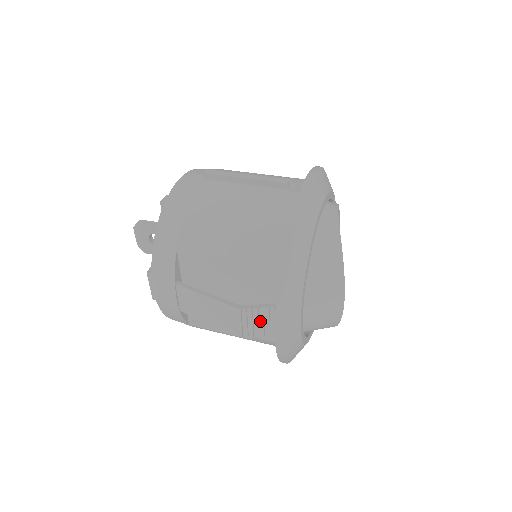
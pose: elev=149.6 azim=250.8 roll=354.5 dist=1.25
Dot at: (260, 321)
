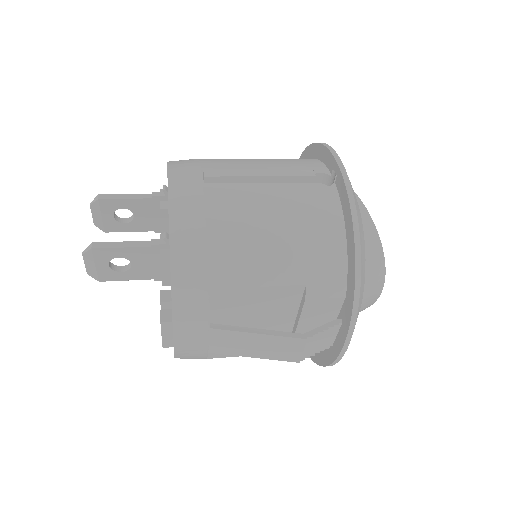
Dot at: (320, 341)
